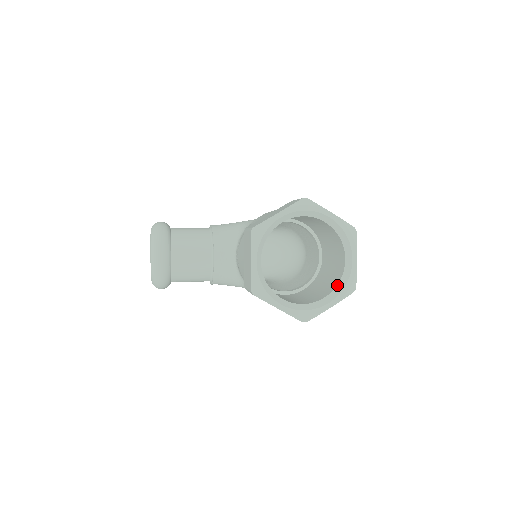
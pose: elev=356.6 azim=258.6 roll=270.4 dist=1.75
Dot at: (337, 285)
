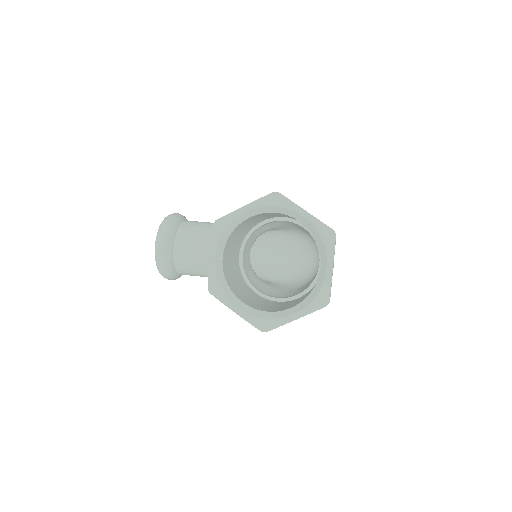
Dot at: (308, 295)
